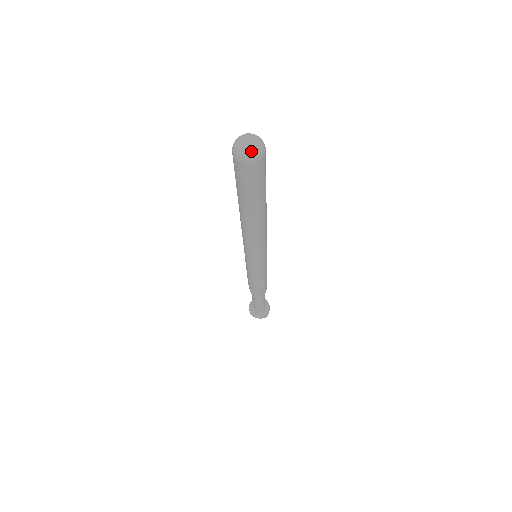
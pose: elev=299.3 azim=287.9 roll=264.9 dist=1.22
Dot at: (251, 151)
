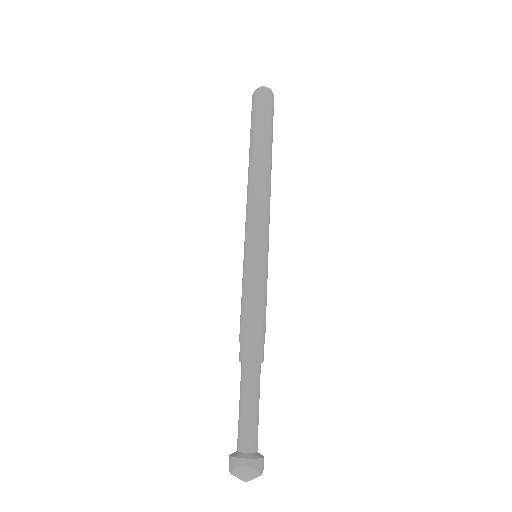
Dot at: (267, 87)
